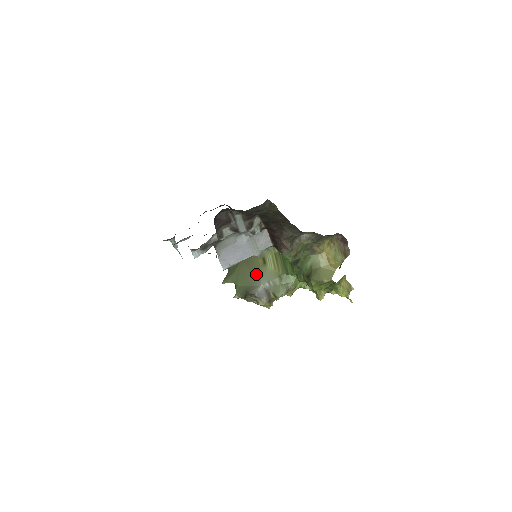
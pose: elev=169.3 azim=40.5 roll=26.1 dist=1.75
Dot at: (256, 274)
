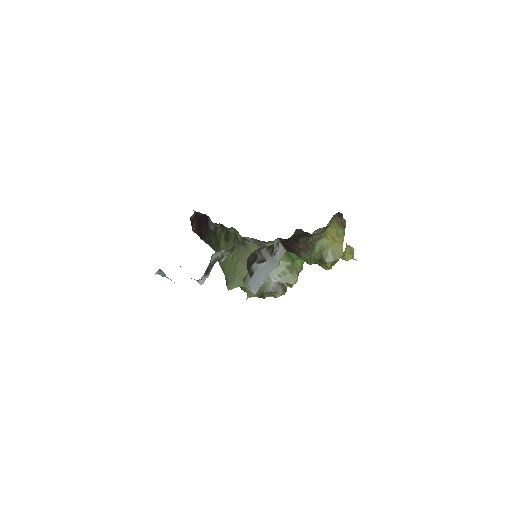
Dot at: occluded
